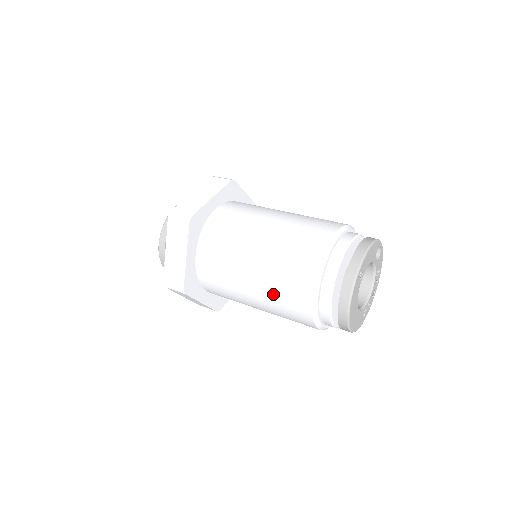
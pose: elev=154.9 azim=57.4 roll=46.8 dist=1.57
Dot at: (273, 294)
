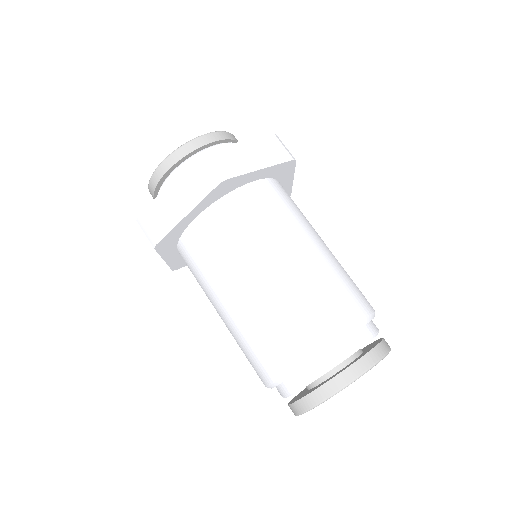
Dot at: (250, 330)
